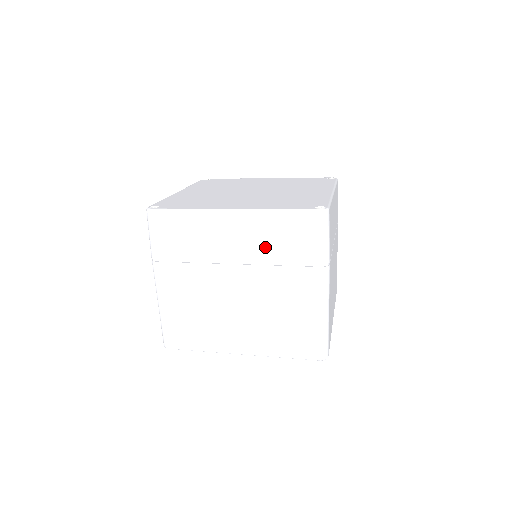
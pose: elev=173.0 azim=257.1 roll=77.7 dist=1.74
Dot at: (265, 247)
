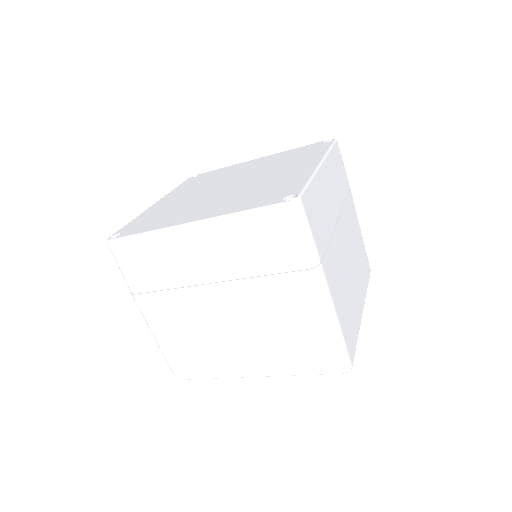
Dot at: (239, 258)
